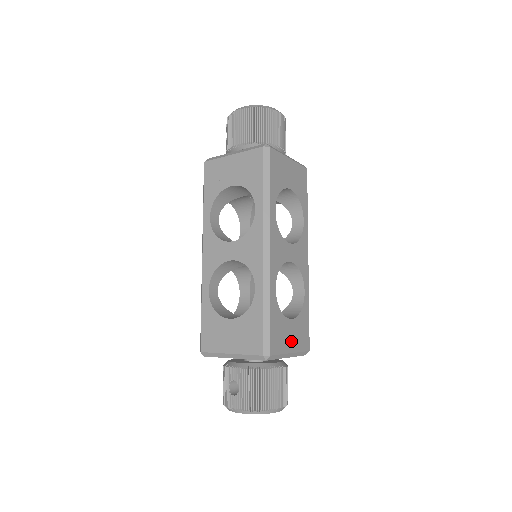
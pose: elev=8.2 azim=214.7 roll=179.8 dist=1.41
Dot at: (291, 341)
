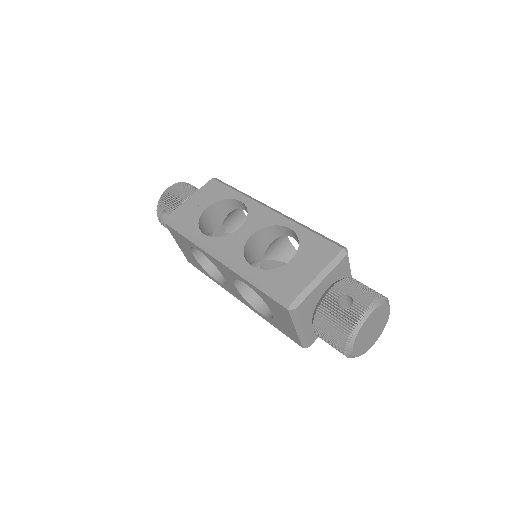
Dot at: occluded
